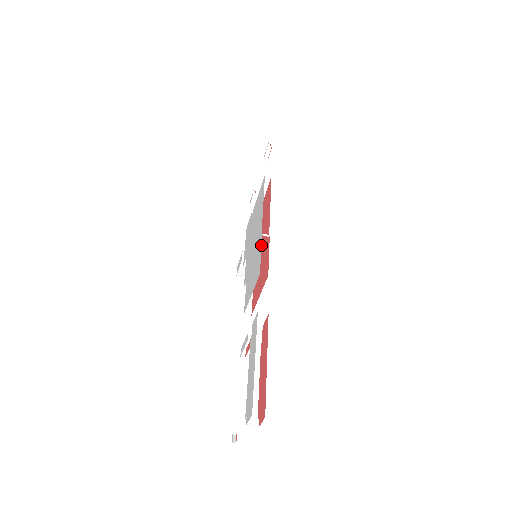
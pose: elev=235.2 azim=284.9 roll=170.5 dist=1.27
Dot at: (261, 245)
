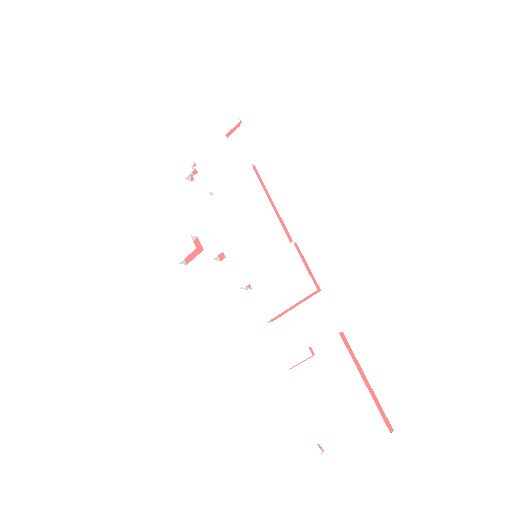
Dot at: occluded
